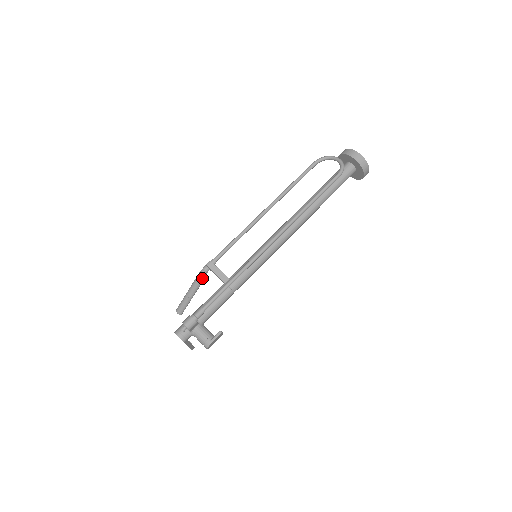
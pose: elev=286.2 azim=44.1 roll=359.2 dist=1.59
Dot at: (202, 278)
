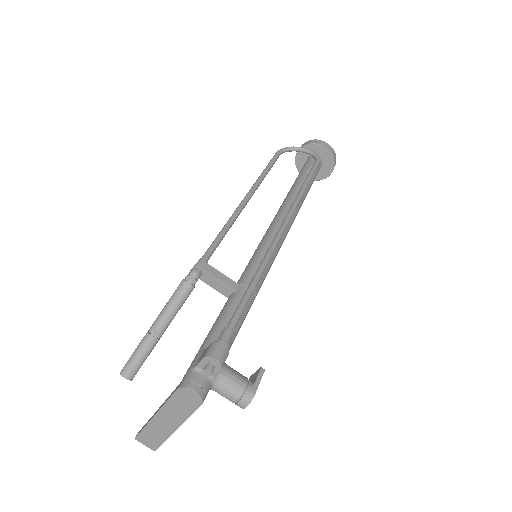
Dot at: (188, 291)
